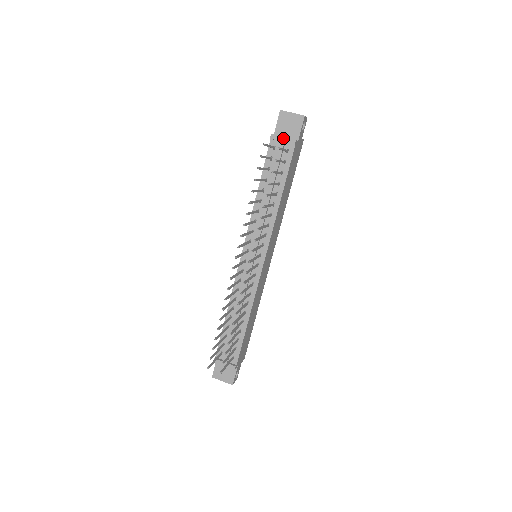
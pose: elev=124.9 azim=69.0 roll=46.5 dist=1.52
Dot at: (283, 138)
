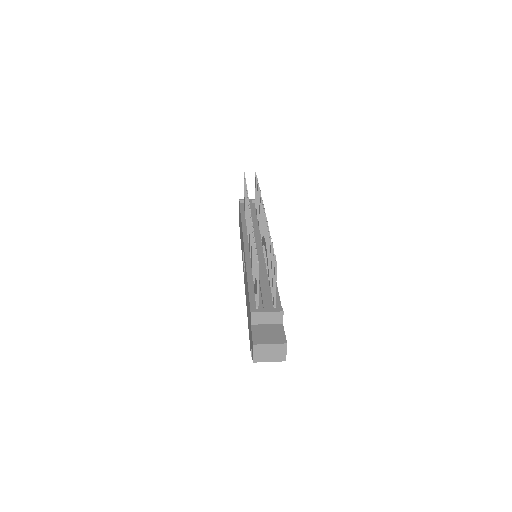
Dot at: (249, 199)
